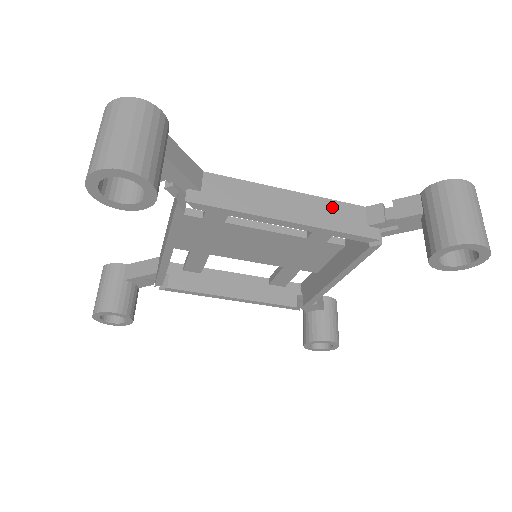
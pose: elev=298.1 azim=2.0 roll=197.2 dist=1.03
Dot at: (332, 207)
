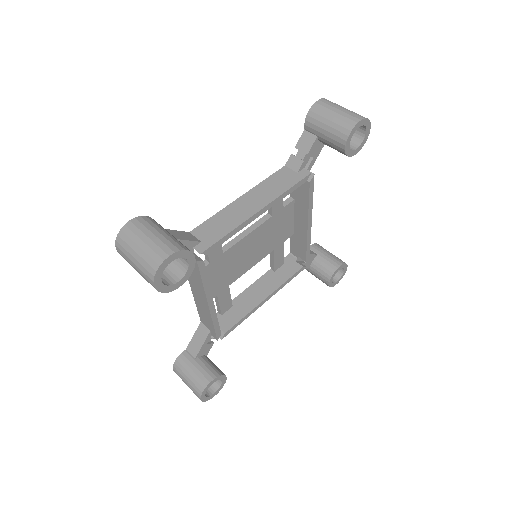
Dot at: (270, 182)
